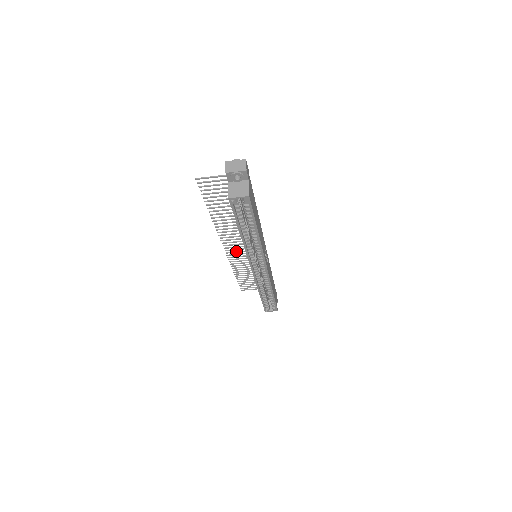
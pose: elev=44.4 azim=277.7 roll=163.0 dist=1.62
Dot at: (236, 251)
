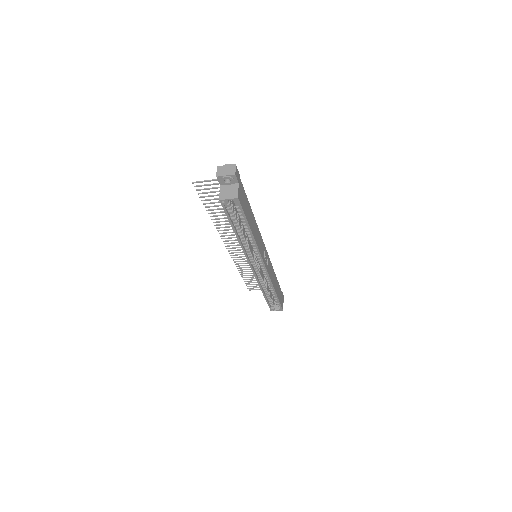
Dot at: occluded
